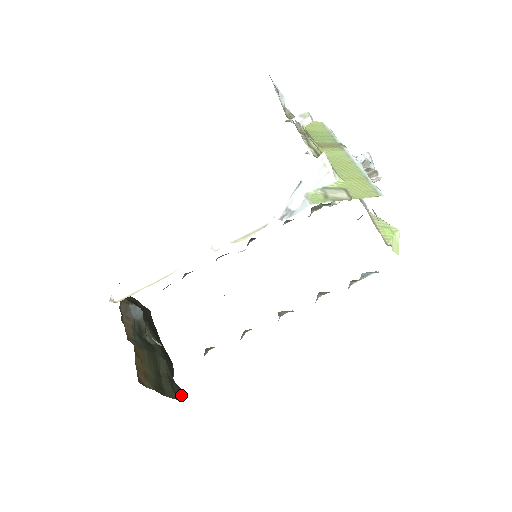
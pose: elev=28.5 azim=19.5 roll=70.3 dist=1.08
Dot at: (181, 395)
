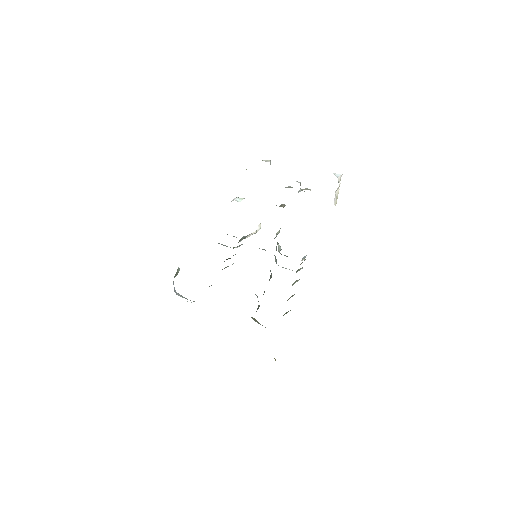
Dot at: occluded
